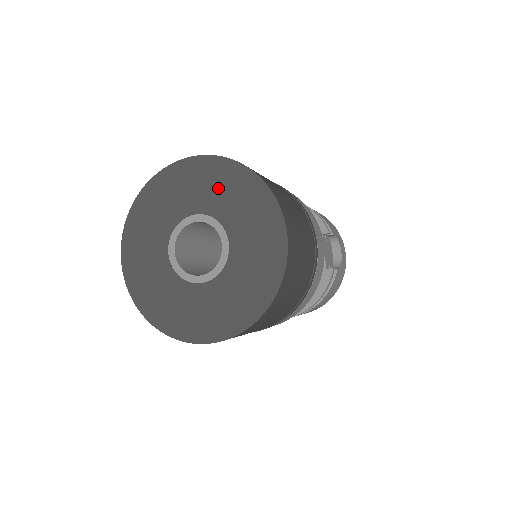
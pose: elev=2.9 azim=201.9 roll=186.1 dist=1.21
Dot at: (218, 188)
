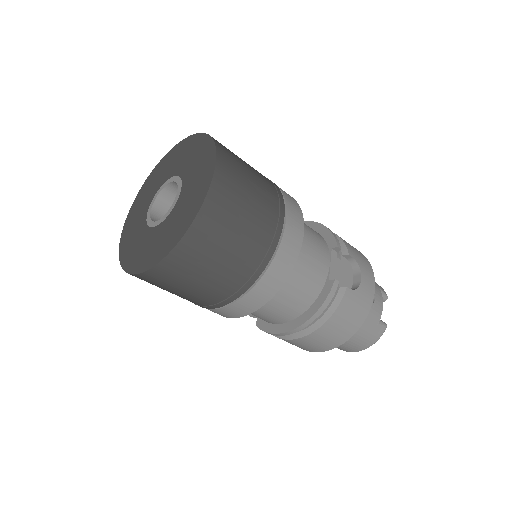
Dot at: (188, 155)
